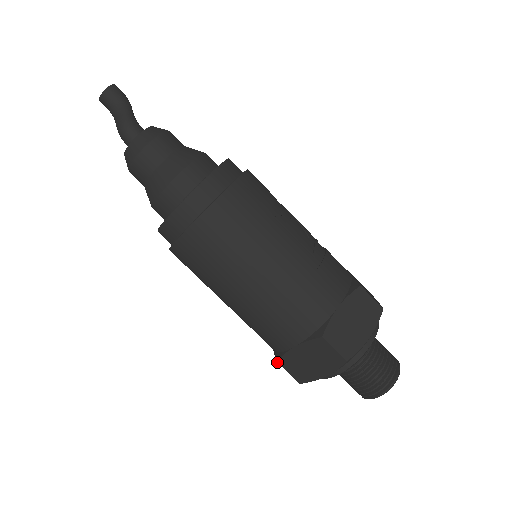
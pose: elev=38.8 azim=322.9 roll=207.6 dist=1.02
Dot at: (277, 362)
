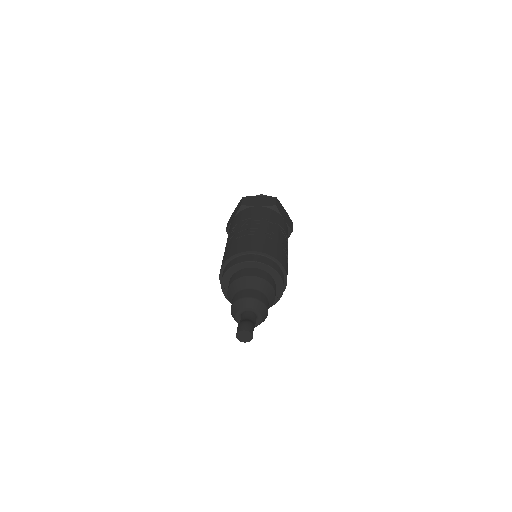
Dot at: occluded
